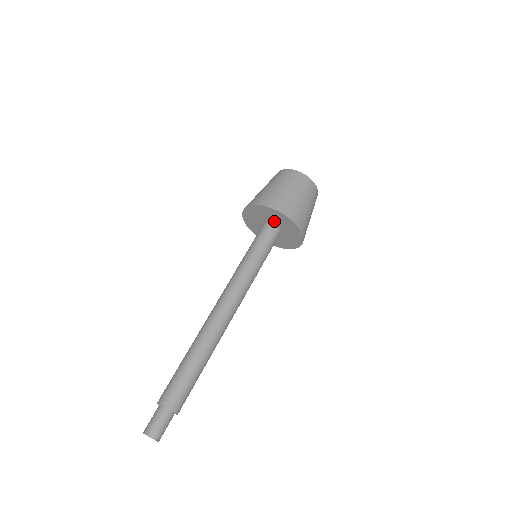
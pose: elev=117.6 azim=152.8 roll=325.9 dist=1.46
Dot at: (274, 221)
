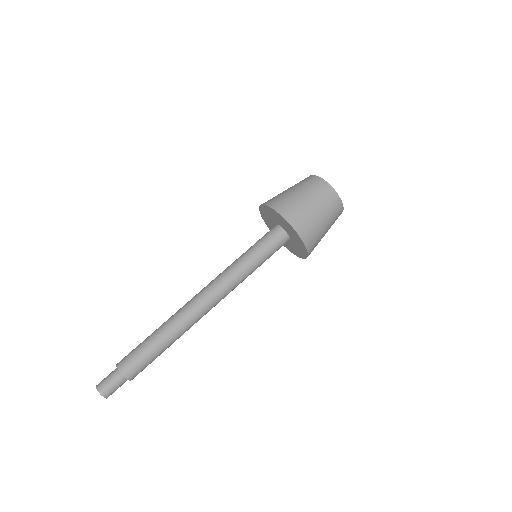
Dot at: (288, 232)
